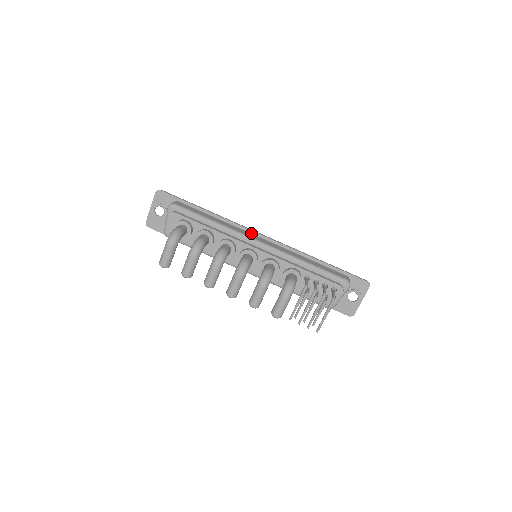
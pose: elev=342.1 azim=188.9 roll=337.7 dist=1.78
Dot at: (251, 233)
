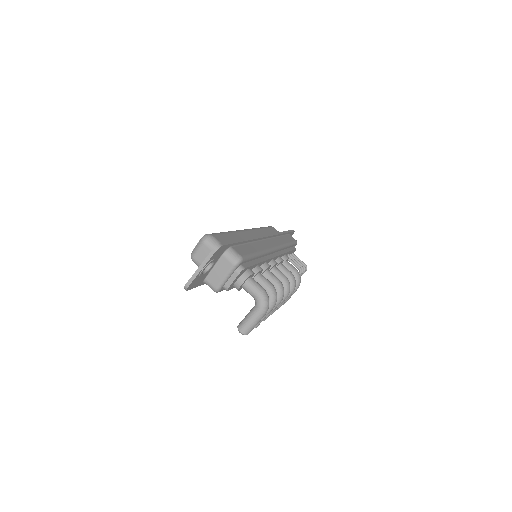
Dot at: (263, 240)
